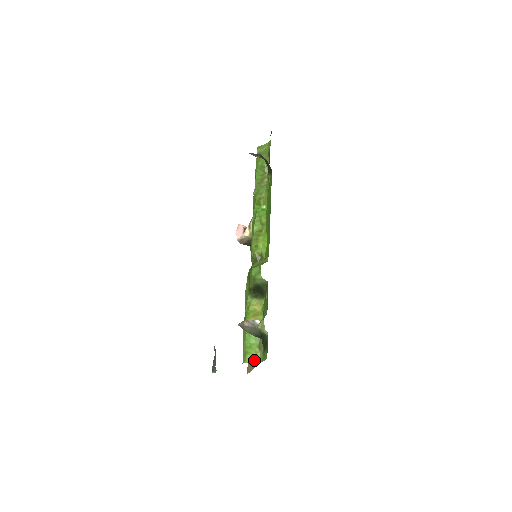
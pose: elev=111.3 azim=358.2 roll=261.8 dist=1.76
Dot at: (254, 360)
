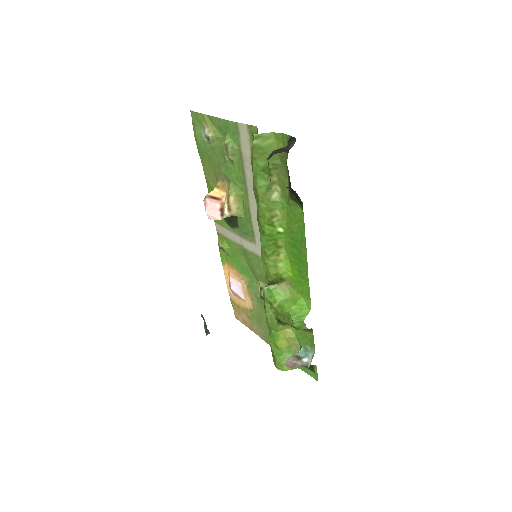
Dot at: (291, 369)
